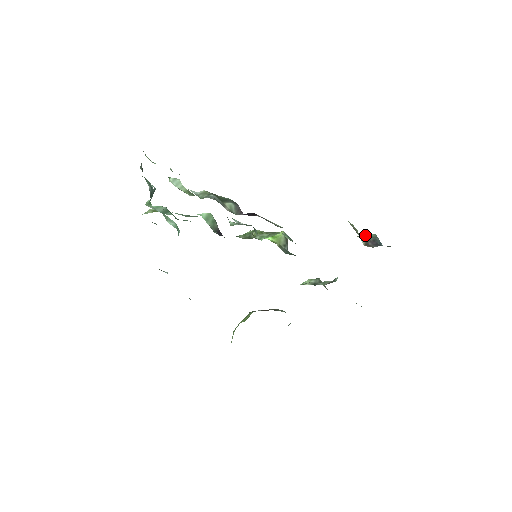
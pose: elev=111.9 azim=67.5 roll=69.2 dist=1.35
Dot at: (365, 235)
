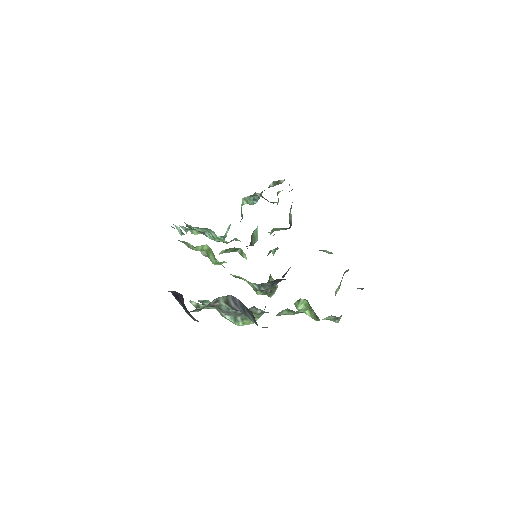
Dot at: occluded
